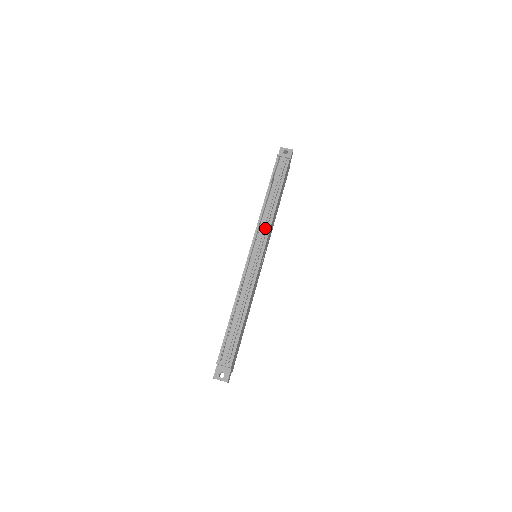
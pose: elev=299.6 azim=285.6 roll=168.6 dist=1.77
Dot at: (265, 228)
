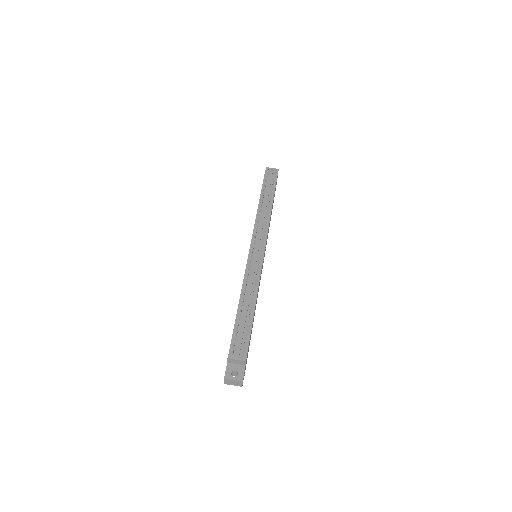
Dot at: (263, 228)
